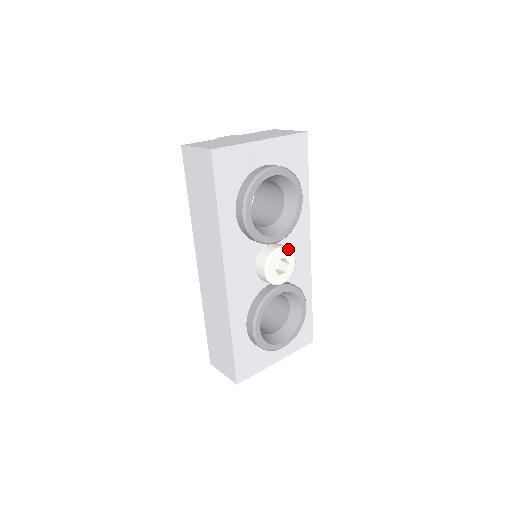
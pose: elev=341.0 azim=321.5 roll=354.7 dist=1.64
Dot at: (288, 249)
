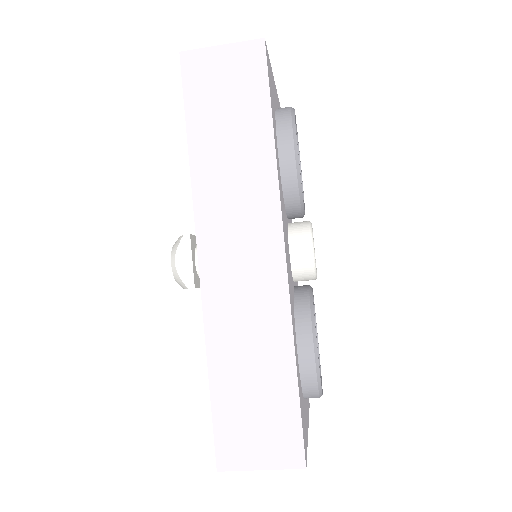
Dot at: occluded
